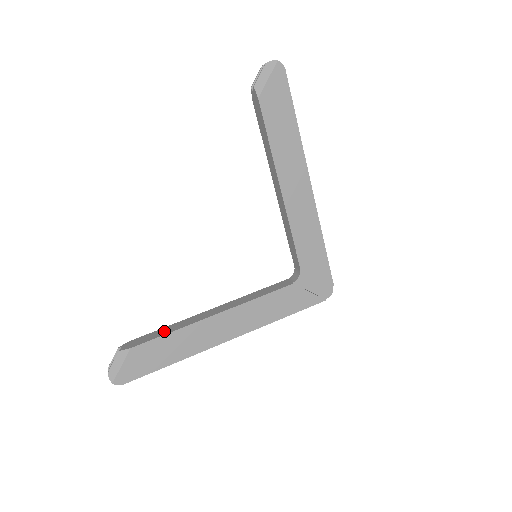
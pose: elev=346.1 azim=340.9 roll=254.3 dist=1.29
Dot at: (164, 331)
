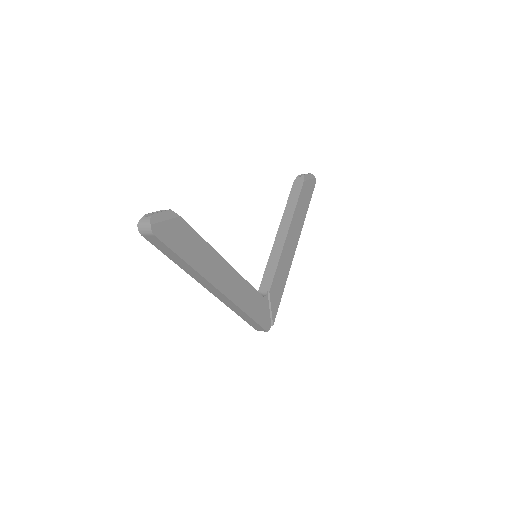
Dot at: occluded
